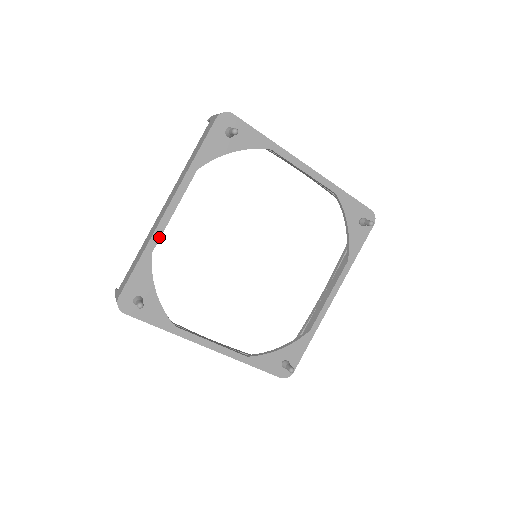
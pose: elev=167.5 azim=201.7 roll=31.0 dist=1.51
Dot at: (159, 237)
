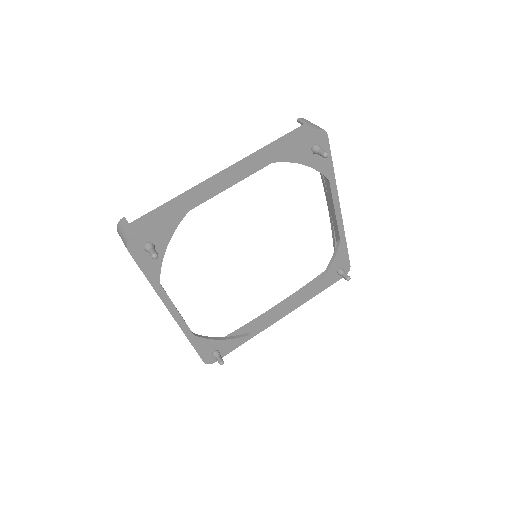
Dot at: (204, 201)
